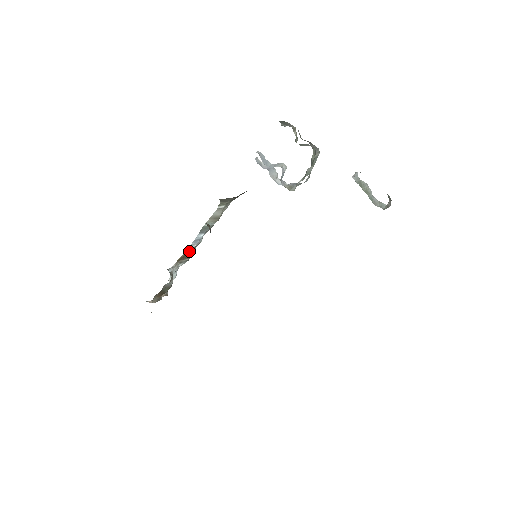
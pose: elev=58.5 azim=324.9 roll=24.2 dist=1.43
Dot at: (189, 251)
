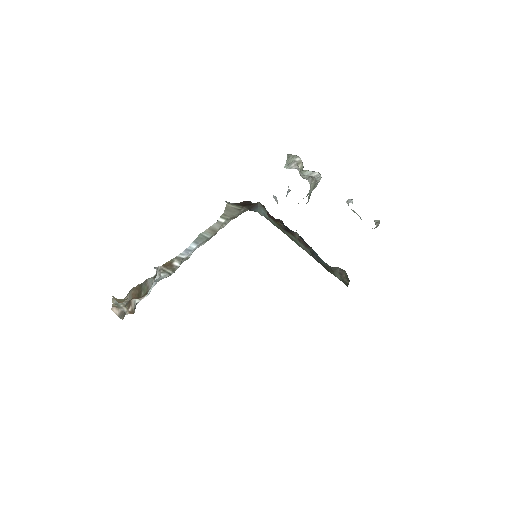
Dot at: (177, 260)
